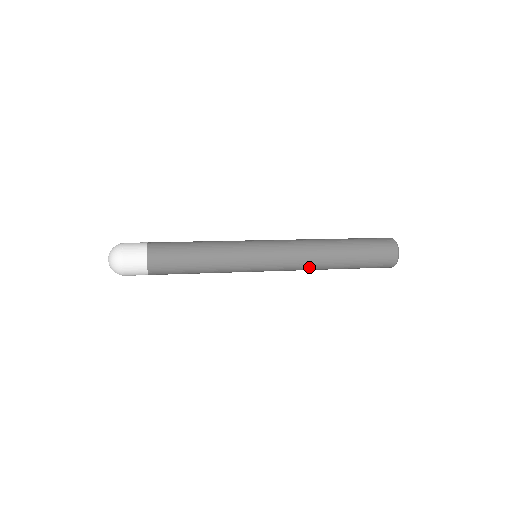
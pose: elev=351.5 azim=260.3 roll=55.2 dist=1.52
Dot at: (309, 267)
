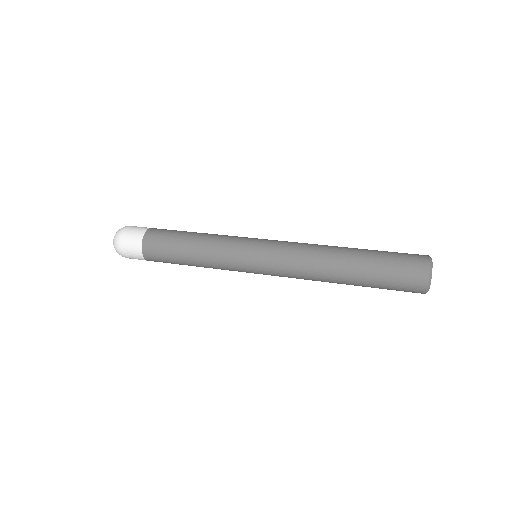
Dot at: occluded
